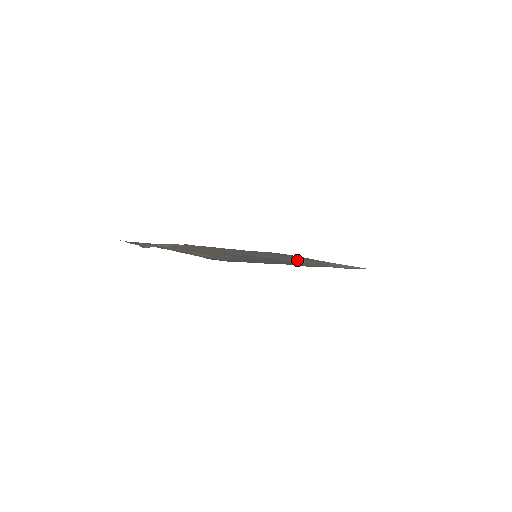
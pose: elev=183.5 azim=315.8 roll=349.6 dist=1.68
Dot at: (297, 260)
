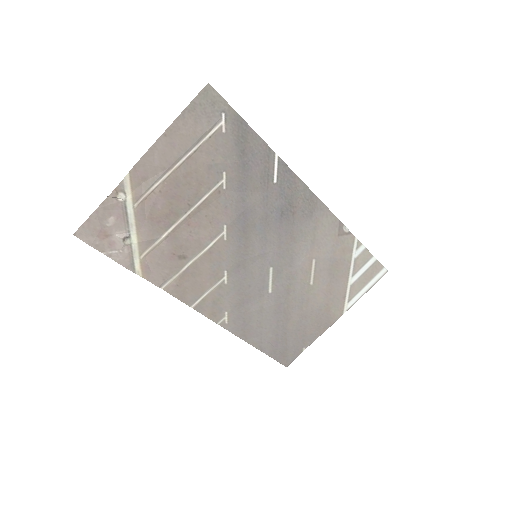
Dot at: (305, 275)
